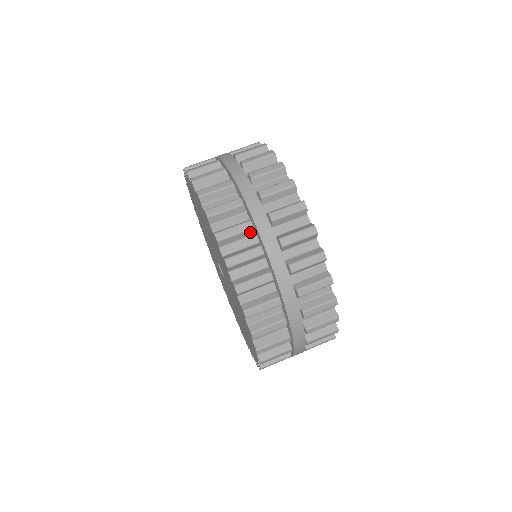
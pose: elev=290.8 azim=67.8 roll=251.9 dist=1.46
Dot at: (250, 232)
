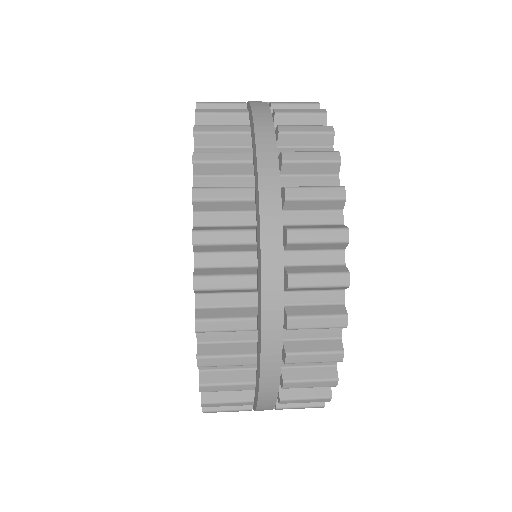
Dot at: (244, 139)
